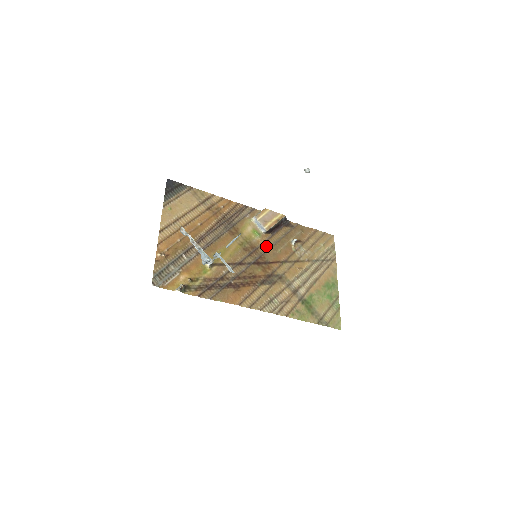
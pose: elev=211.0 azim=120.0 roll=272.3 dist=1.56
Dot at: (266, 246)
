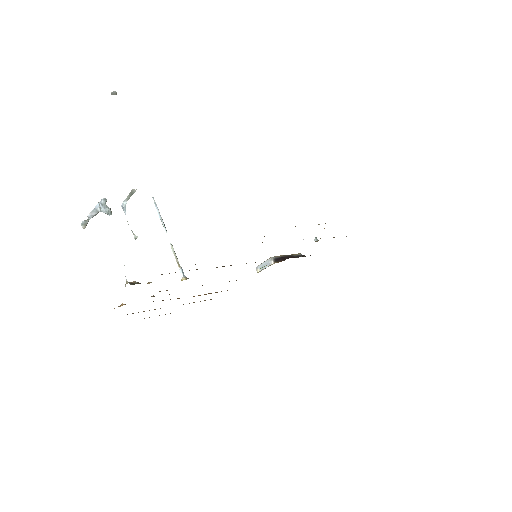
Dot at: occluded
